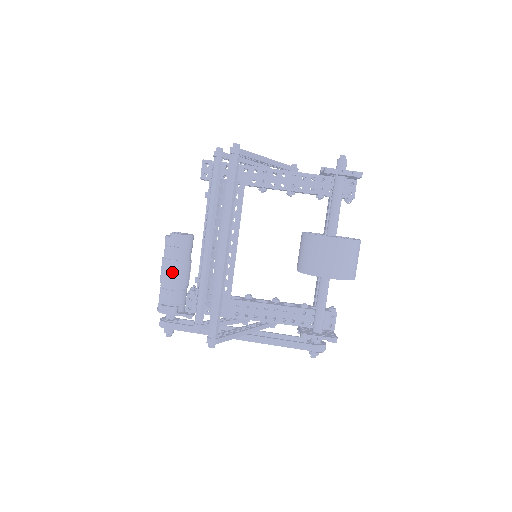
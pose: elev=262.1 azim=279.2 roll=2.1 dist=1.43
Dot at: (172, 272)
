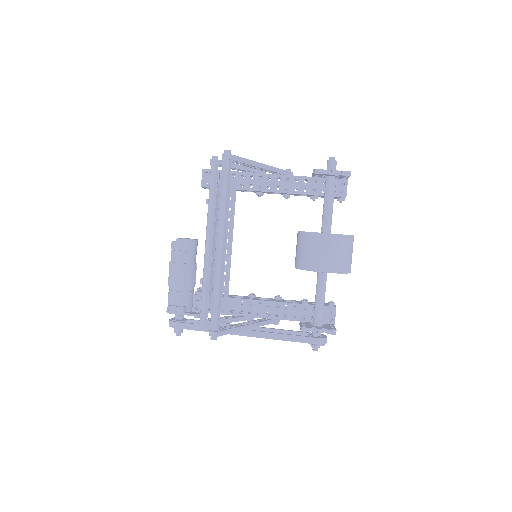
Dot at: (178, 274)
